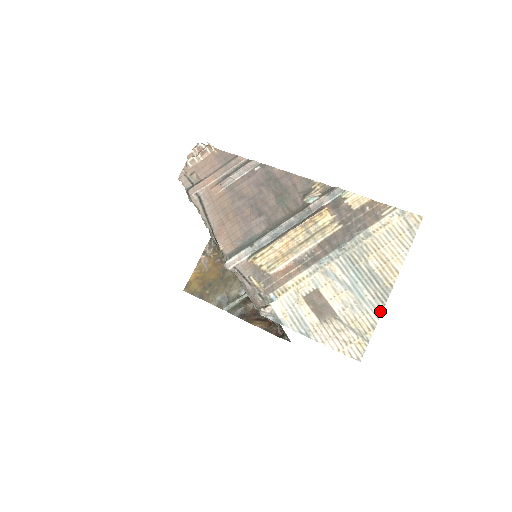
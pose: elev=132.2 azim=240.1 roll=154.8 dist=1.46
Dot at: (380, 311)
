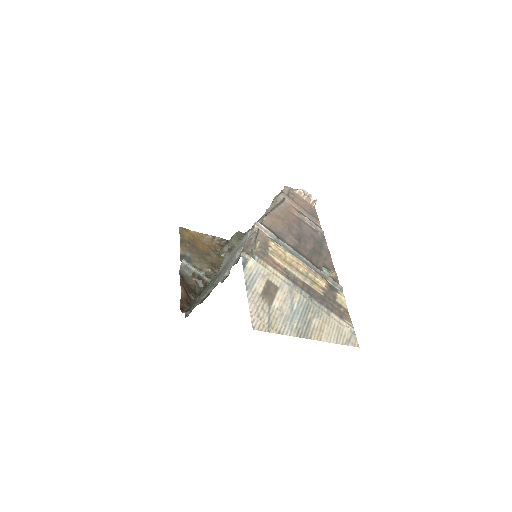
Dot at: (292, 334)
